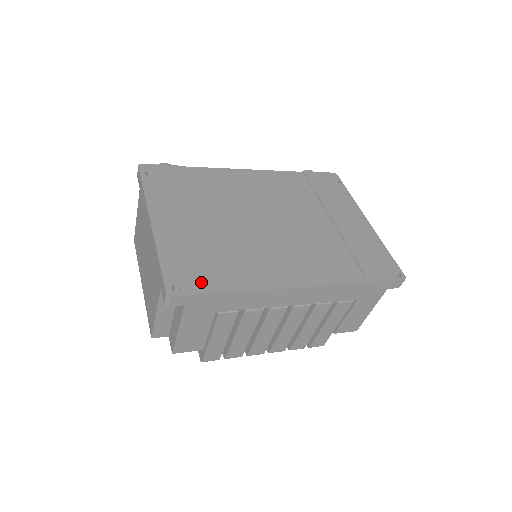
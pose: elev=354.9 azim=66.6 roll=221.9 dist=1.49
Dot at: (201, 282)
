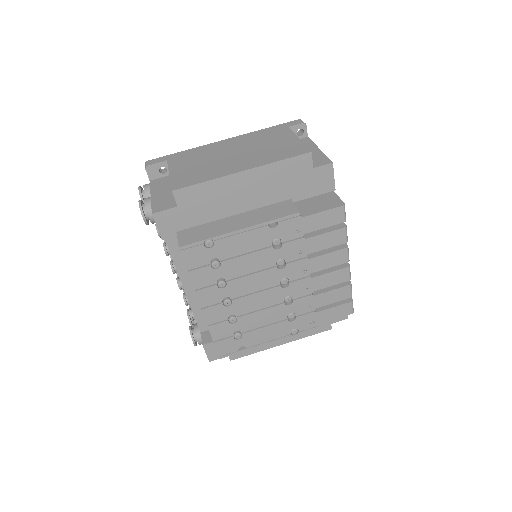
Dot at: occluded
